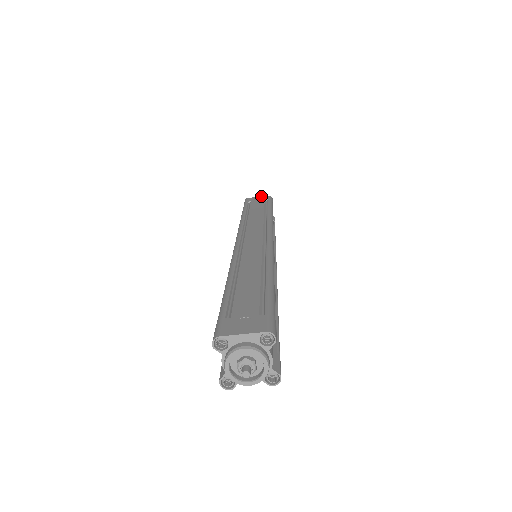
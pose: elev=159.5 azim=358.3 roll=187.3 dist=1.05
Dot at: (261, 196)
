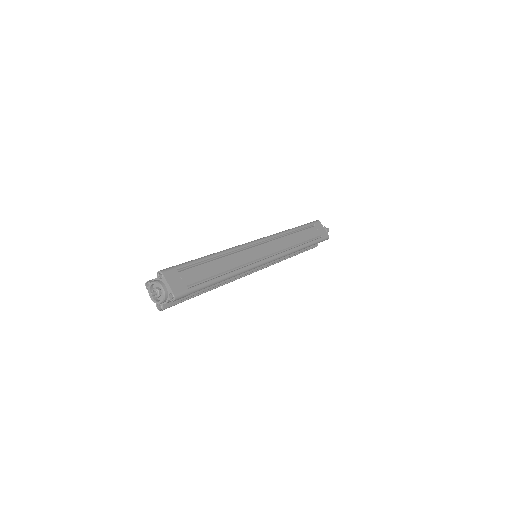
Dot at: occluded
